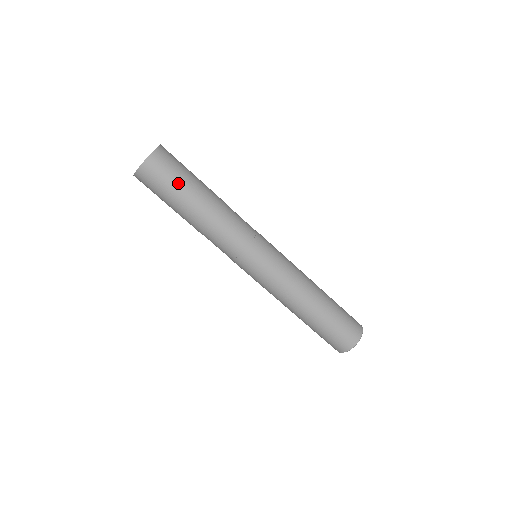
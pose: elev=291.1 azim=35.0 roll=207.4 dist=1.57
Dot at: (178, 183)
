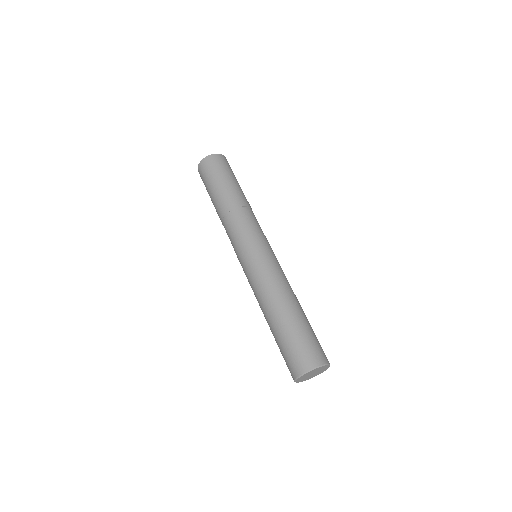
Dot at: (220, 176)
